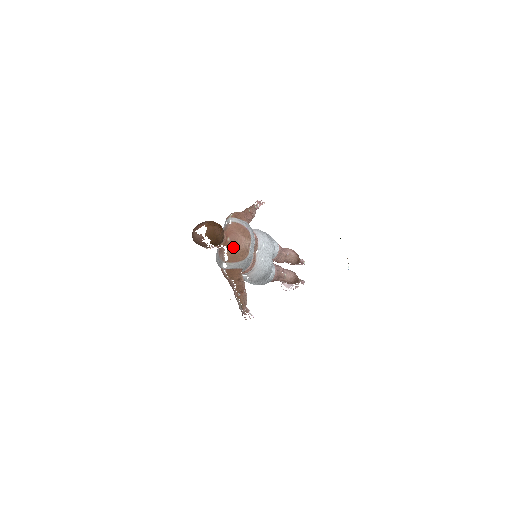
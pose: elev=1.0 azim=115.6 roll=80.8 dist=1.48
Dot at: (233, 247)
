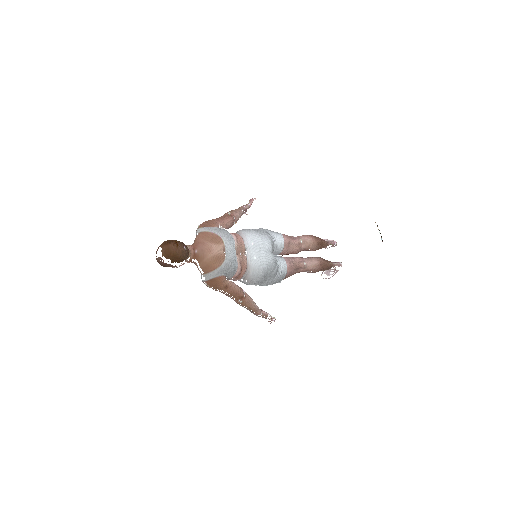
Dot at: (203, 257)
